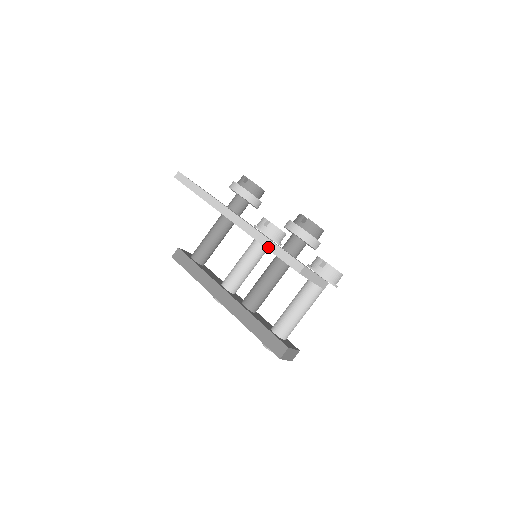
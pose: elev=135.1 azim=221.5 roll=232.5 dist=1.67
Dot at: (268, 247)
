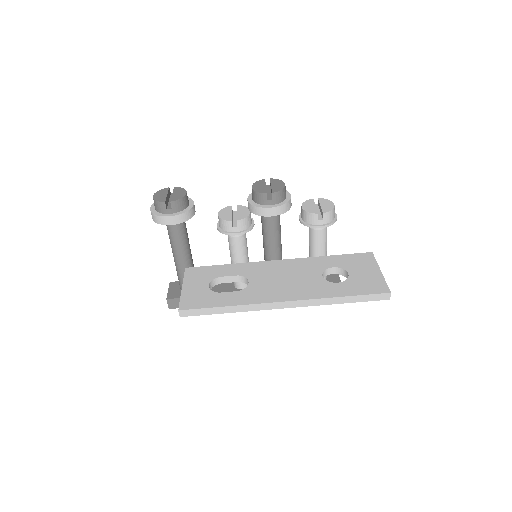
Dot at: (345, 302)
